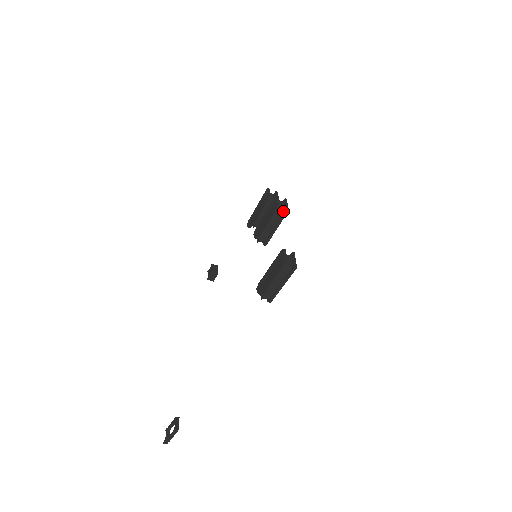
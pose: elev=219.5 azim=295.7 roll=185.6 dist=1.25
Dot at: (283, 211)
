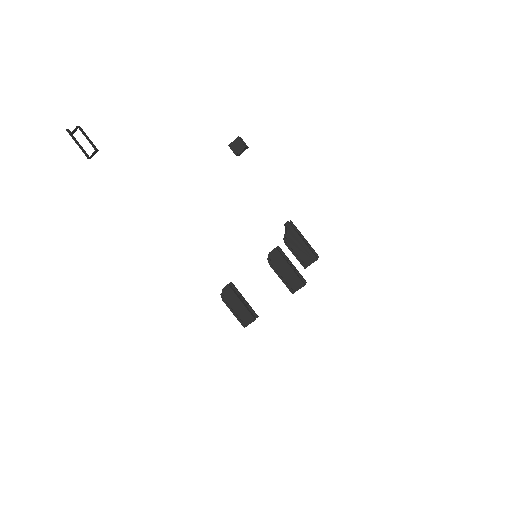
Dot at: occluded
